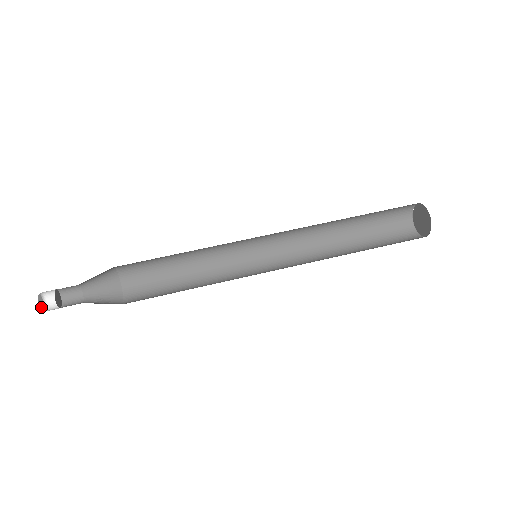
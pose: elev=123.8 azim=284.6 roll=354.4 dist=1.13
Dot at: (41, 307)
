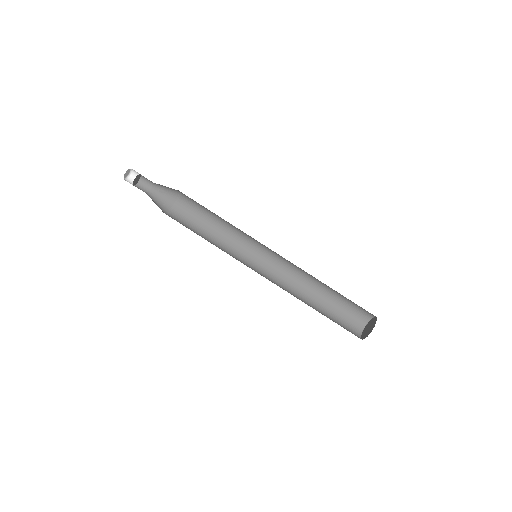
Dot at: (127, 175)
